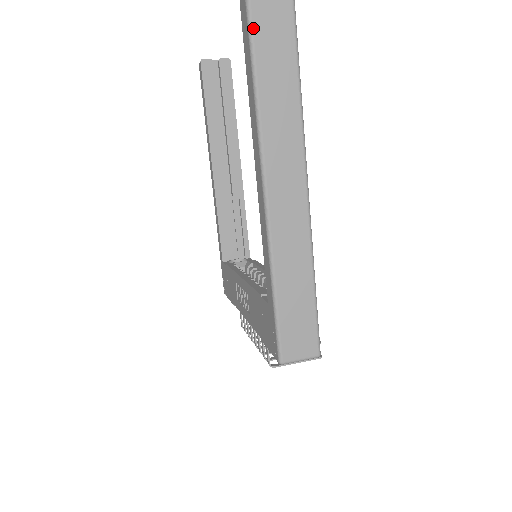
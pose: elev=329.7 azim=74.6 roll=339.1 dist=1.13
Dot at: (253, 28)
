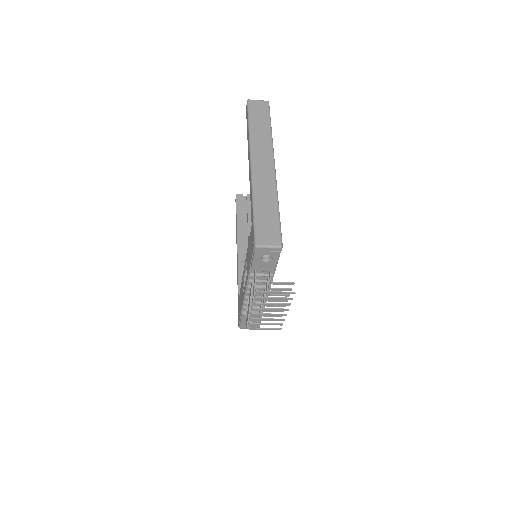
Dot at: (250, 115)
